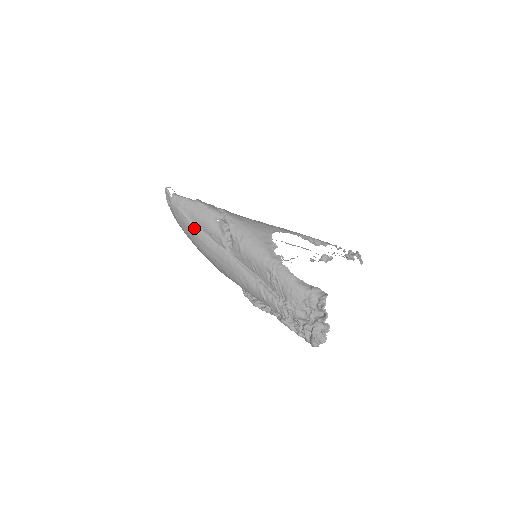
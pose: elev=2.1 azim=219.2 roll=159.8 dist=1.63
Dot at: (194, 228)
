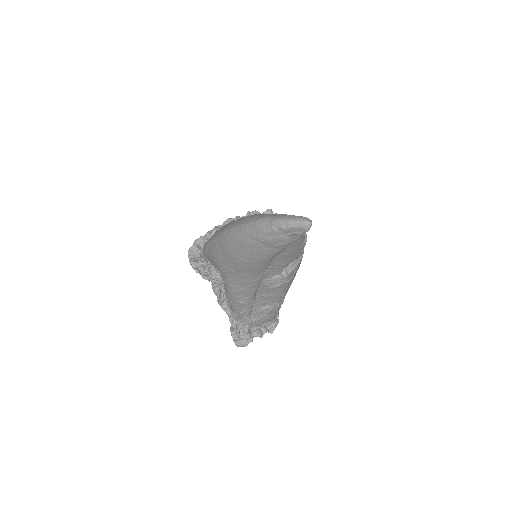
Dot at: (270, 259)
